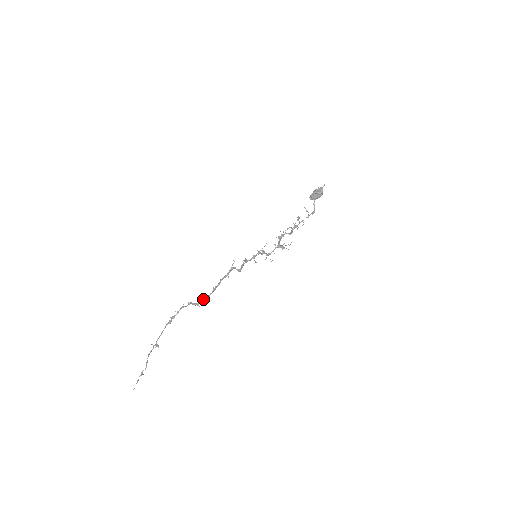
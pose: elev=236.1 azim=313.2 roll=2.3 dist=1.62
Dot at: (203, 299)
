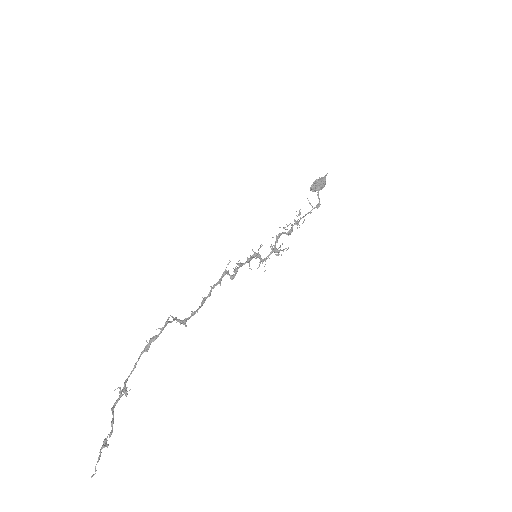
Dot at: occluded
